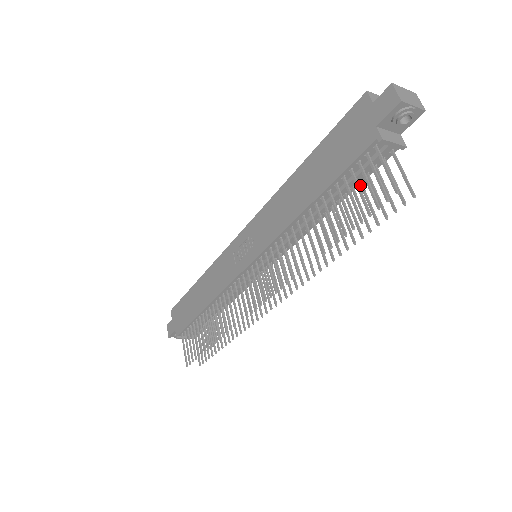
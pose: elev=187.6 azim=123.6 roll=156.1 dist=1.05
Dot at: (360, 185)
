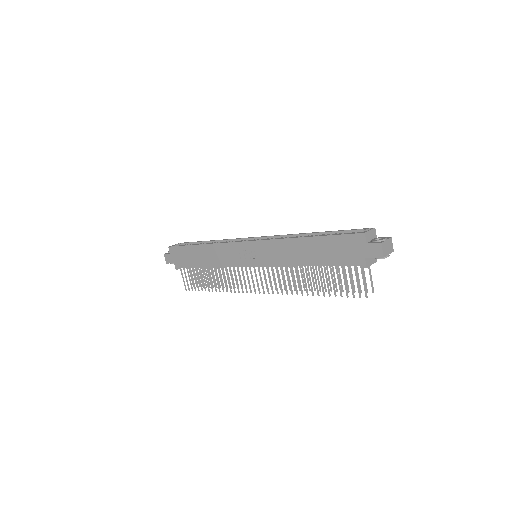
Dot at: occluded
